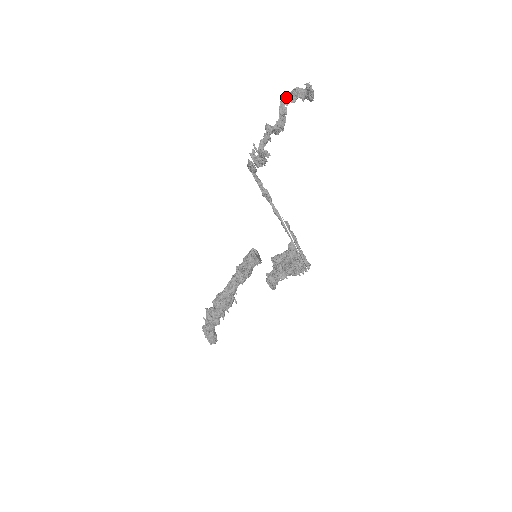
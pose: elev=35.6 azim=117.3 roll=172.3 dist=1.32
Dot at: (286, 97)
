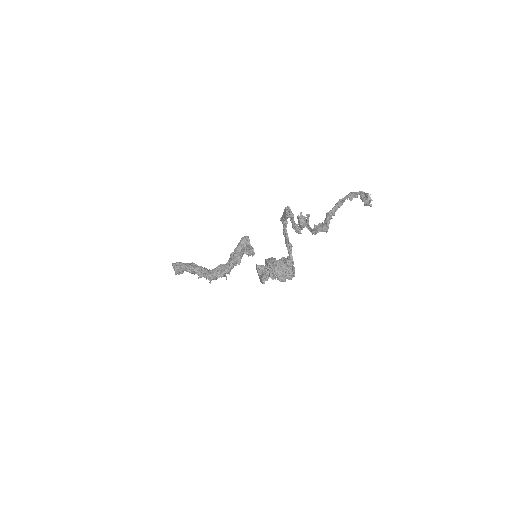
Dot at: (349, 196)
